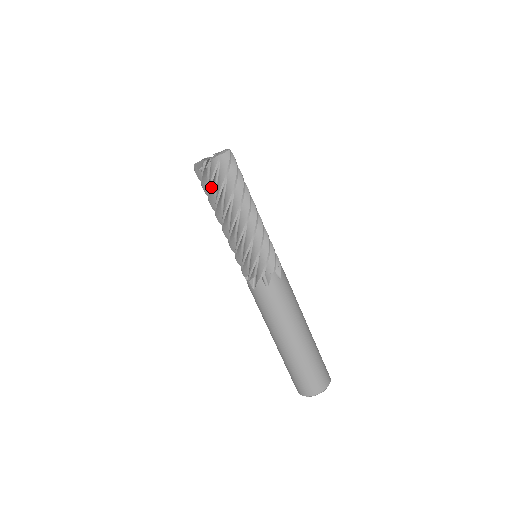
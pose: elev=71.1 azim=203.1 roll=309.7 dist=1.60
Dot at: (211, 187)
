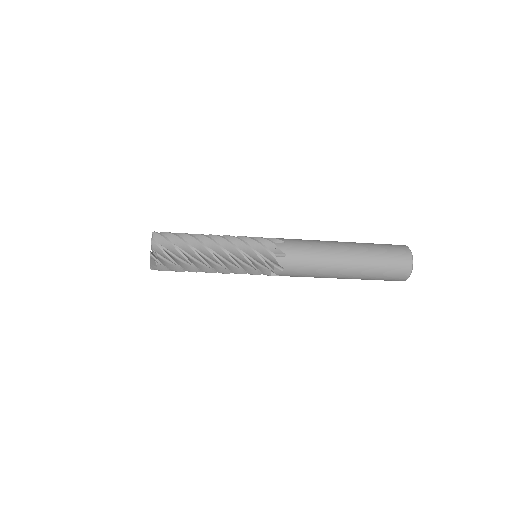
Dot at: occluded
